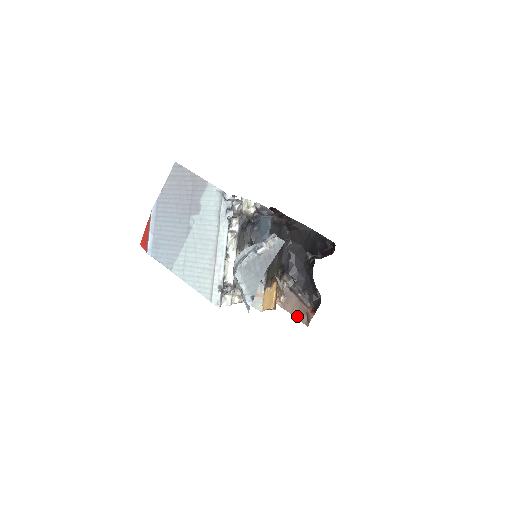
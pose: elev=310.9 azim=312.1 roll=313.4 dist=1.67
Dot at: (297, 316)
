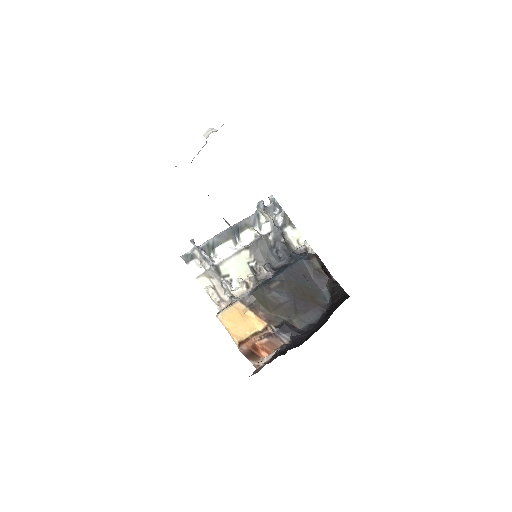
Dot at: occluded
